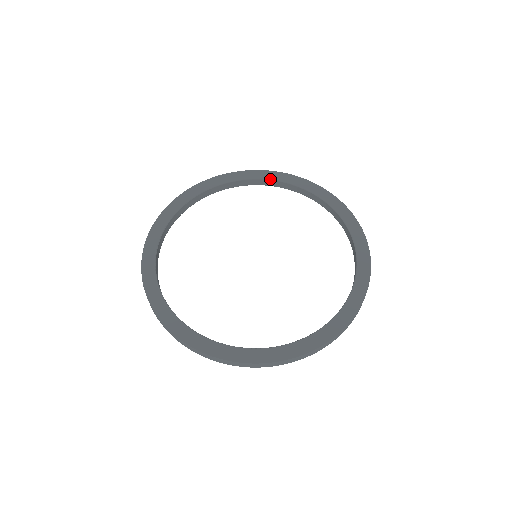
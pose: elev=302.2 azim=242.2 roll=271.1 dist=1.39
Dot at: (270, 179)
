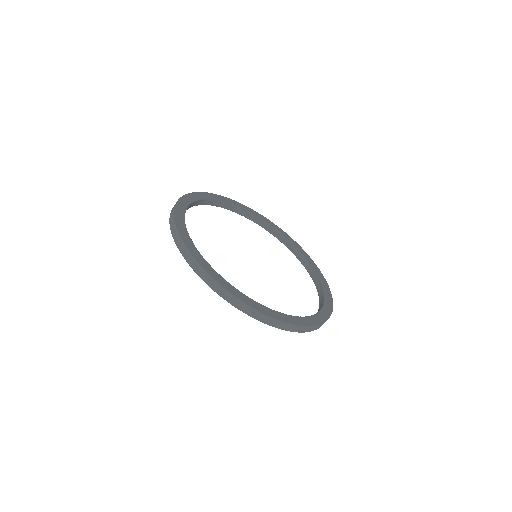
Dot at: (218, 200)
